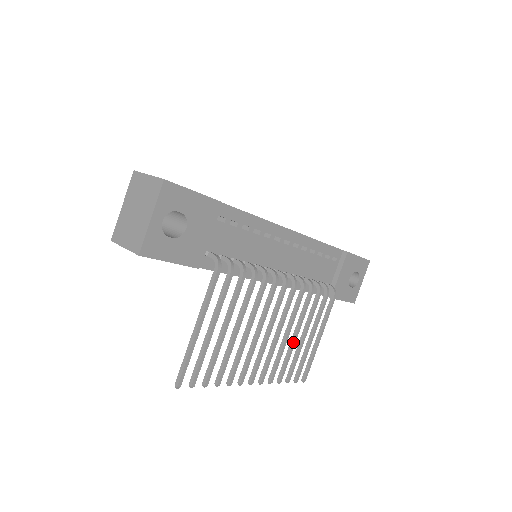
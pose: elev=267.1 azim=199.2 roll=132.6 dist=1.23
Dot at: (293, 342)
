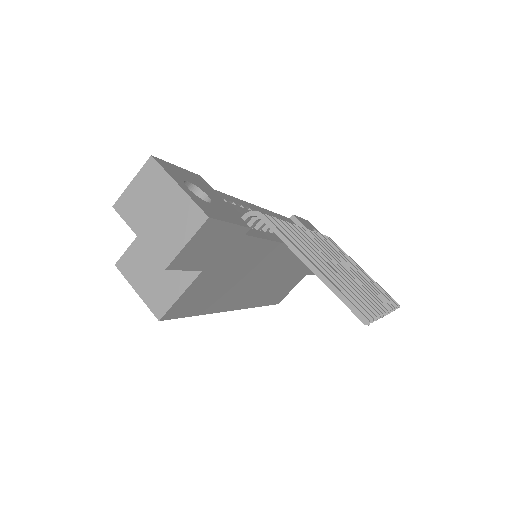
Dot at: (358, 273)
